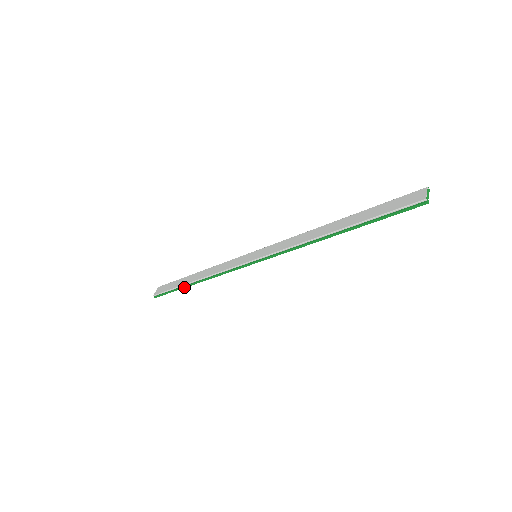
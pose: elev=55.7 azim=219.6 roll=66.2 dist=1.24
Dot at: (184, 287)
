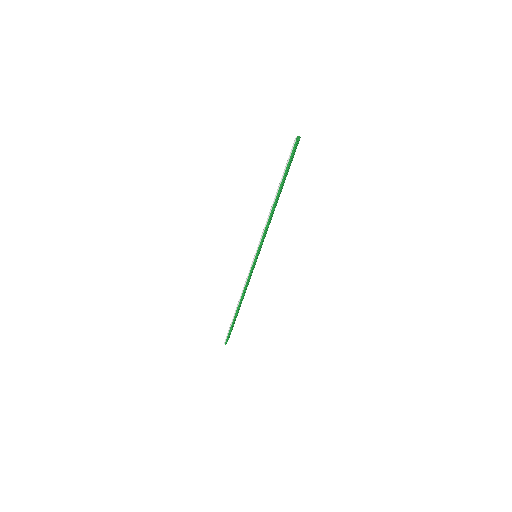
Dot at: (234, 318)
